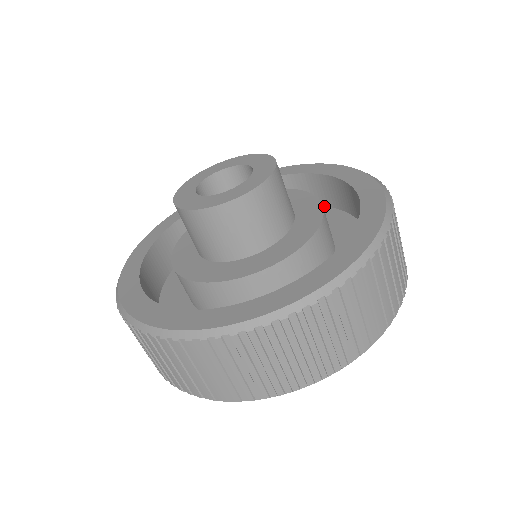
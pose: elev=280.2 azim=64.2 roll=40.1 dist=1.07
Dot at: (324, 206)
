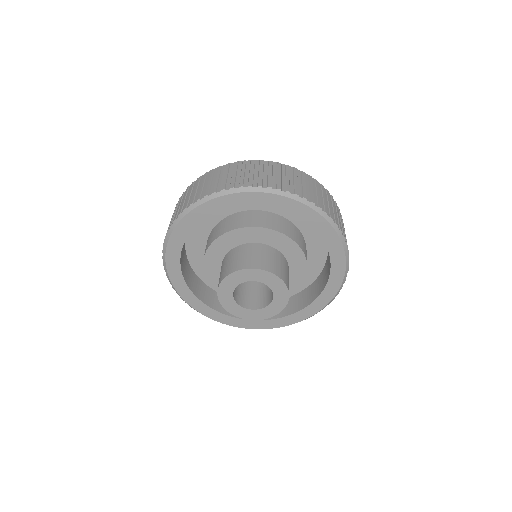
Dot at: occluded
